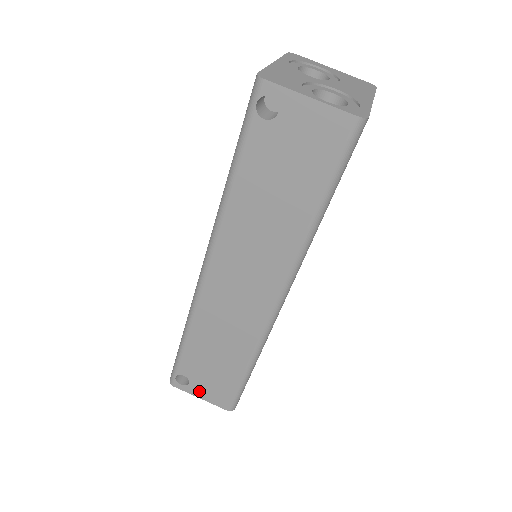
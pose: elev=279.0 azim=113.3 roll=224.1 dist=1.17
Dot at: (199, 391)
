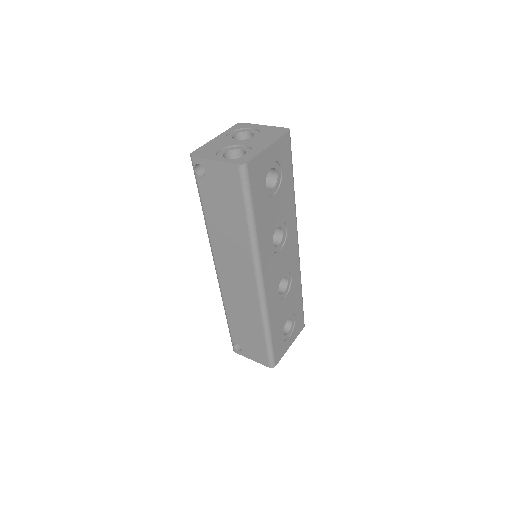
Dot at: (249, 354)
